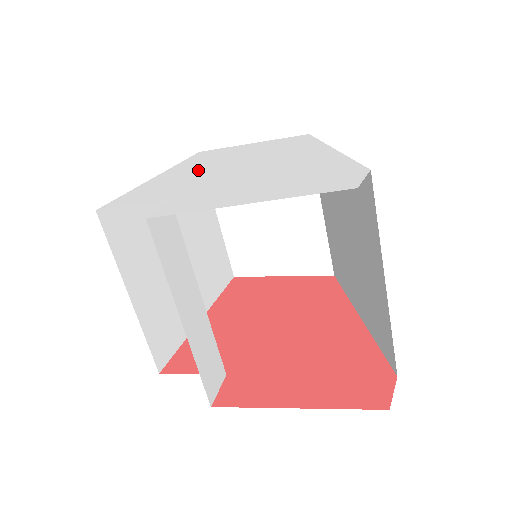
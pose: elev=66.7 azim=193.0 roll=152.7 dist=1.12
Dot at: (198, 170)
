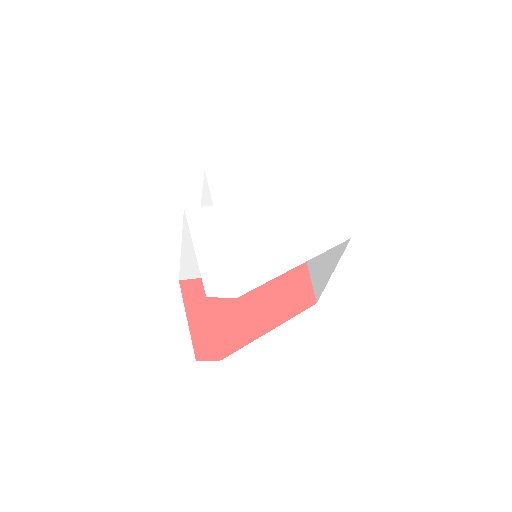
Dot at: (273, 194)
